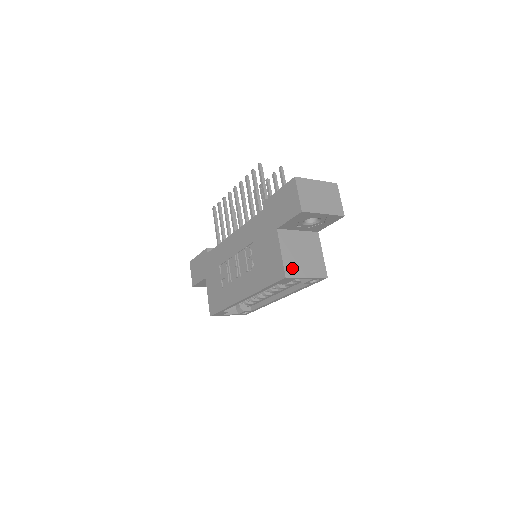
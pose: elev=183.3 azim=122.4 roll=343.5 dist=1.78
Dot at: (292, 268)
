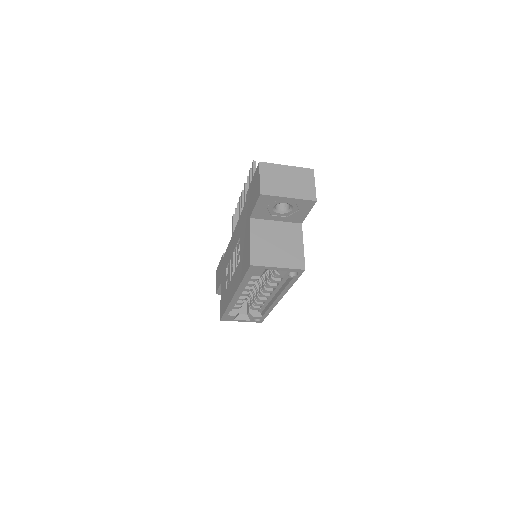
Dot at: (260, 257)
